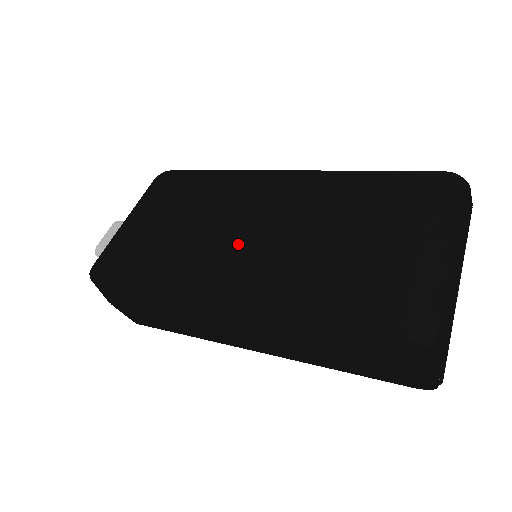
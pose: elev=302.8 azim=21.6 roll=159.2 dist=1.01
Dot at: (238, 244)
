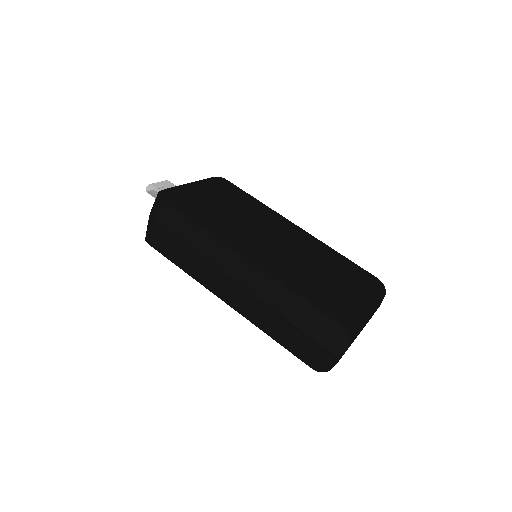
Dot at: (263, 239)
